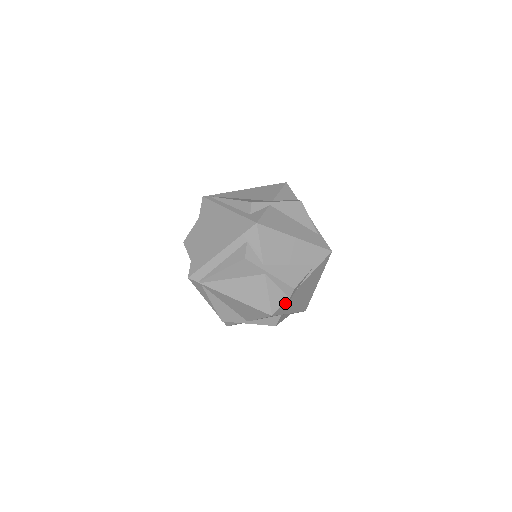
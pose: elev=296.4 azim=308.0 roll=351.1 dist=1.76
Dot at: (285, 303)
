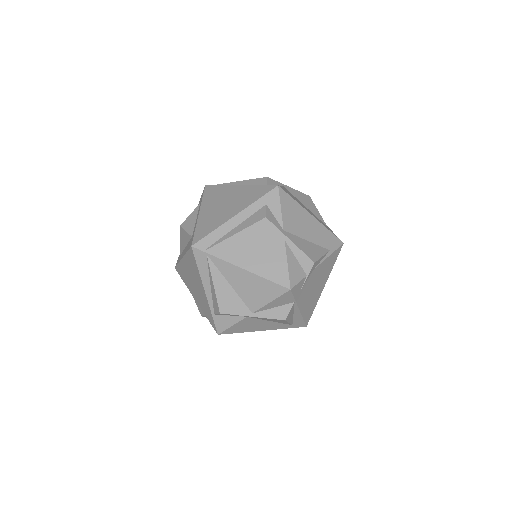
Dot at: (302, 282)
